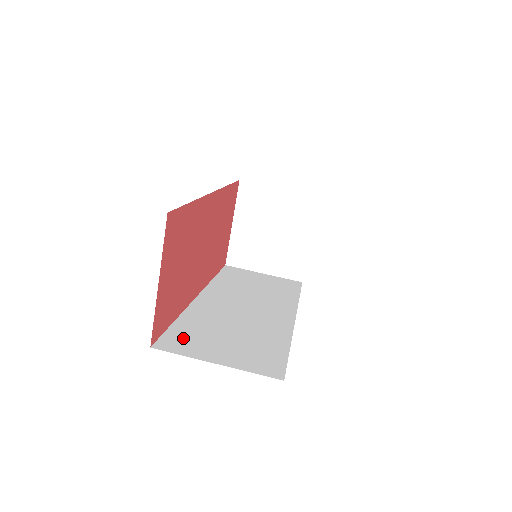
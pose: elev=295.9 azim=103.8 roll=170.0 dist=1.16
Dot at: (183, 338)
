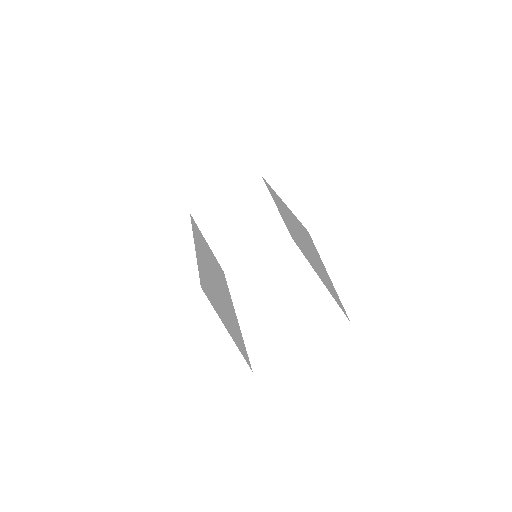
Dot at: (208, 290)
